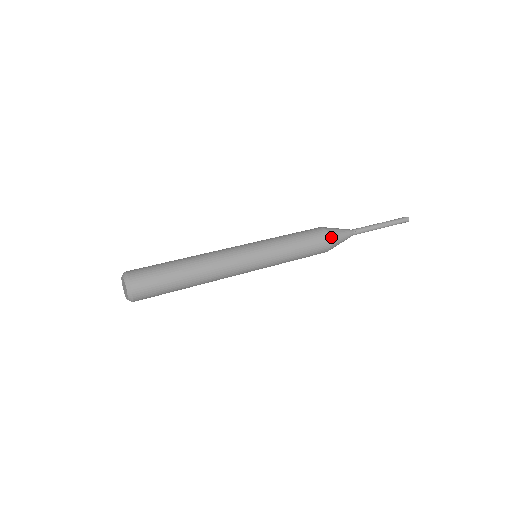
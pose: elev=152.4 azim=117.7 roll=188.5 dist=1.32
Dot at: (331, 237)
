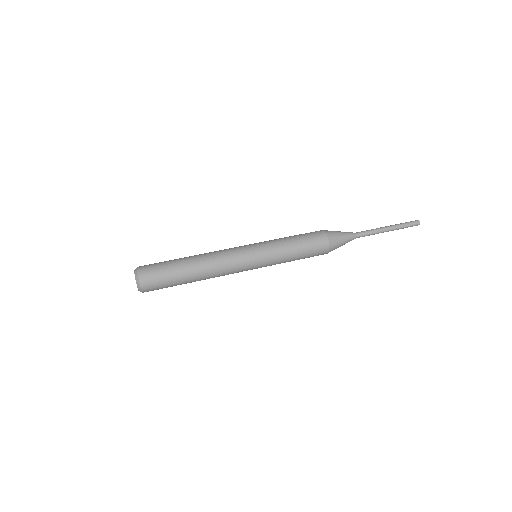
Dot at: (330, 240)
